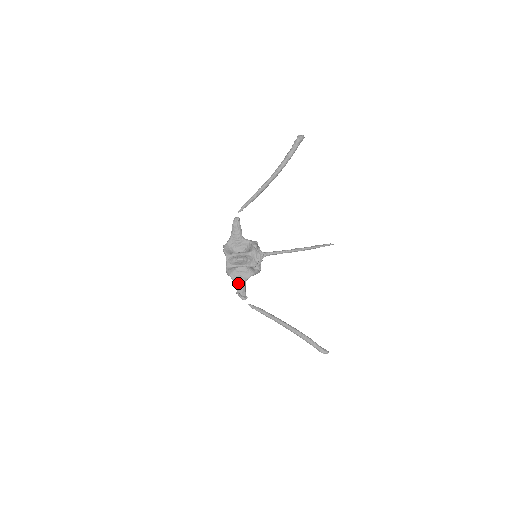
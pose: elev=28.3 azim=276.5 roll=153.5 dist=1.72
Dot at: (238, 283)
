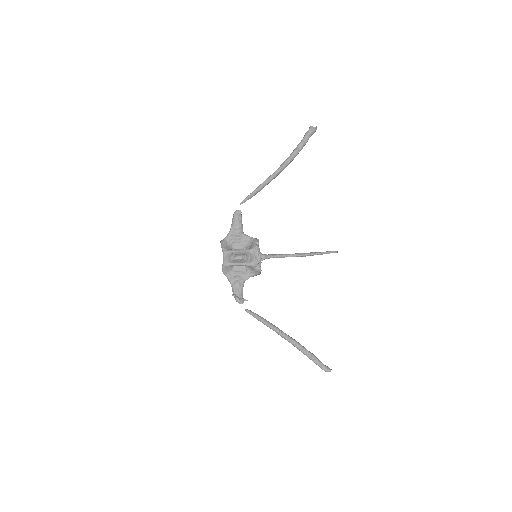
Dot at: (235, 284)
